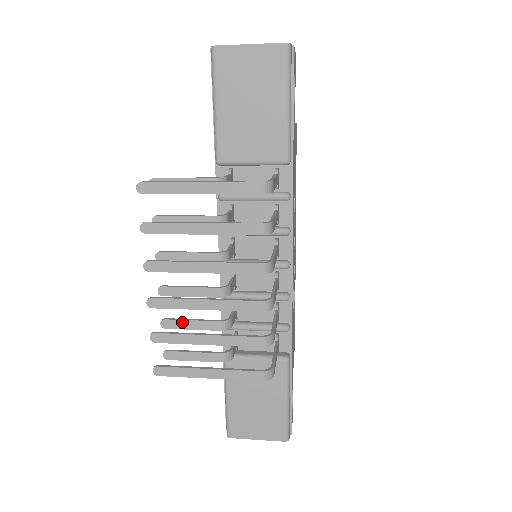
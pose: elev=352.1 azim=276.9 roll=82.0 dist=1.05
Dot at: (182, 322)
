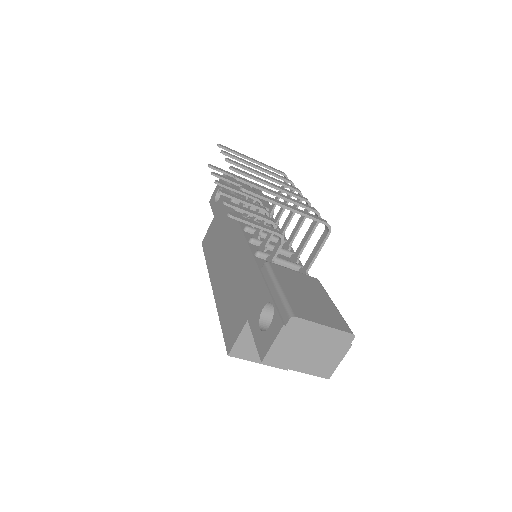
Dot at: (241, 207)
